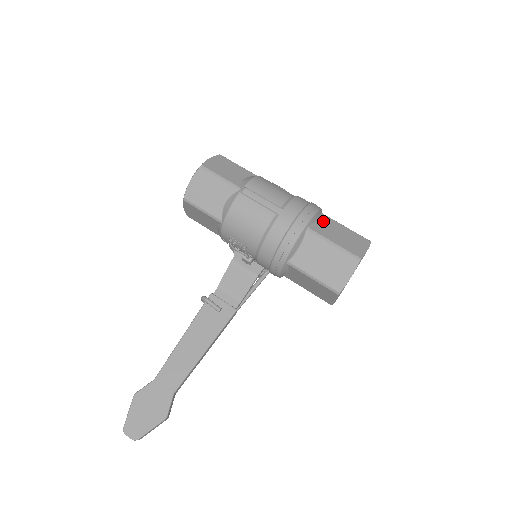
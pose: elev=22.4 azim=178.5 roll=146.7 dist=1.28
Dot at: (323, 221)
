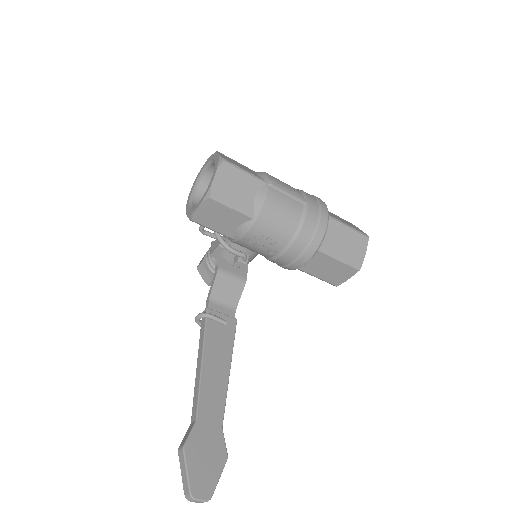
Dot at: occluded
